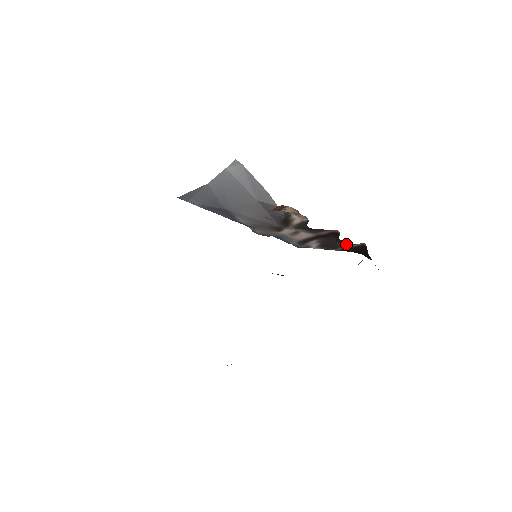
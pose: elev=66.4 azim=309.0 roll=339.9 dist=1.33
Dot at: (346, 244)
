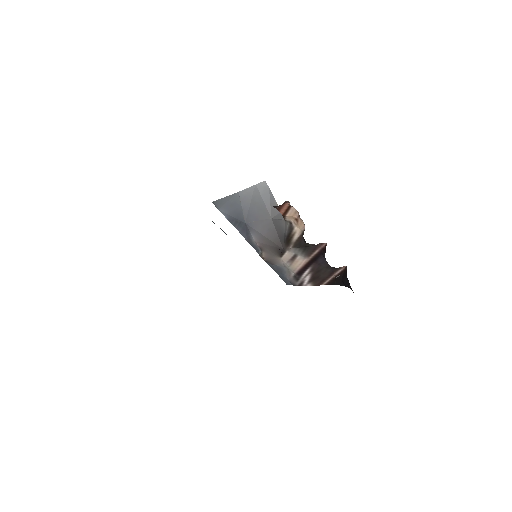
Dot at: (332, 272)
